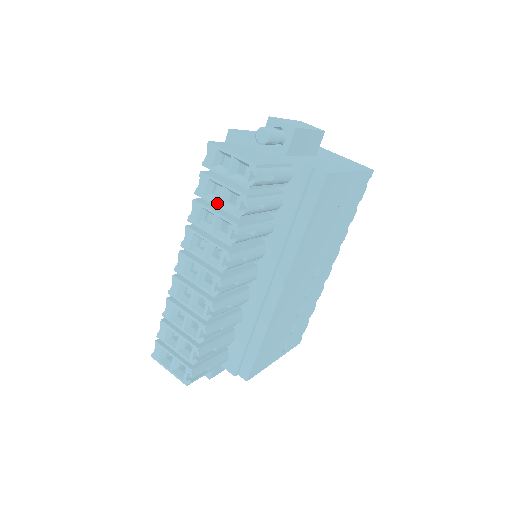
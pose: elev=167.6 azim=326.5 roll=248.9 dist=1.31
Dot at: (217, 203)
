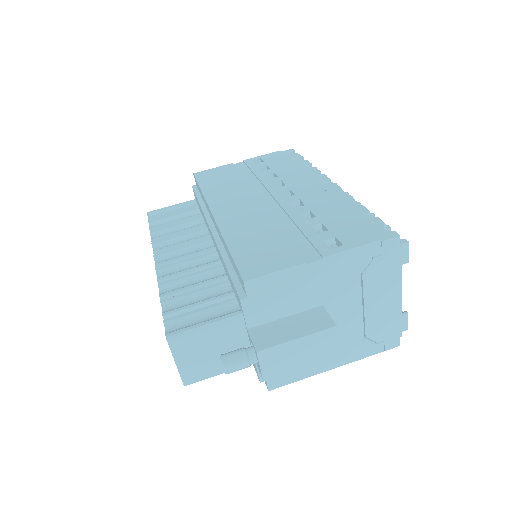
Dot at: occluded
